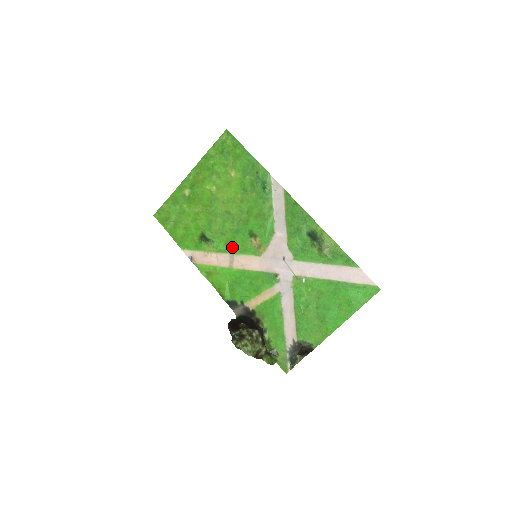
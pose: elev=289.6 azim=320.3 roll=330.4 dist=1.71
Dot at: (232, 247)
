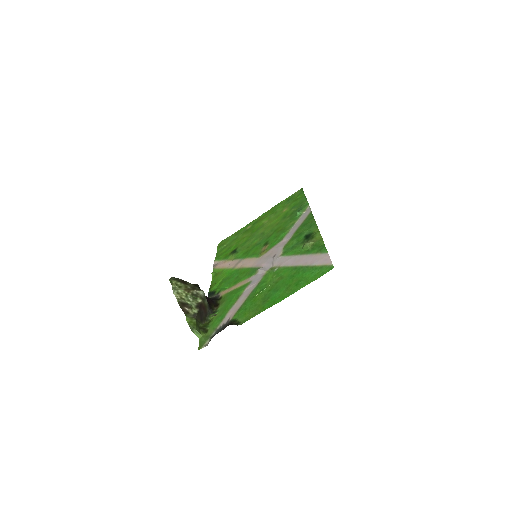
Dot at: (246, 254)
